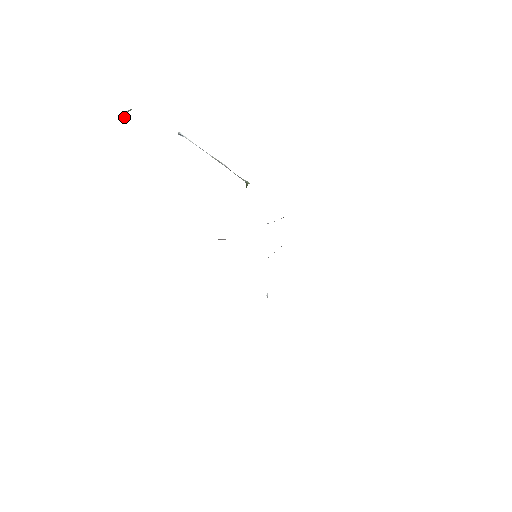
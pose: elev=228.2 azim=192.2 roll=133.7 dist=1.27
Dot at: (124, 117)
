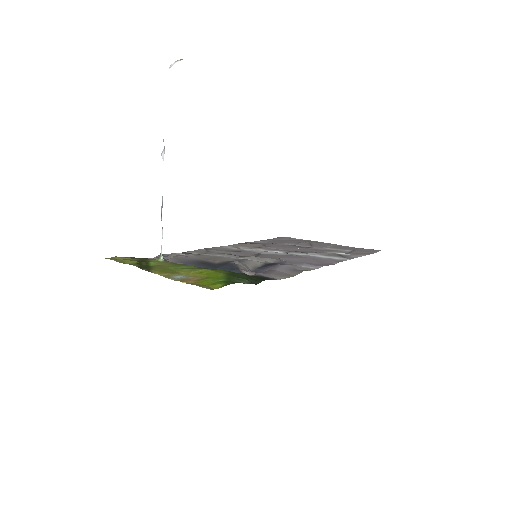
Dot at: (179, 60)
